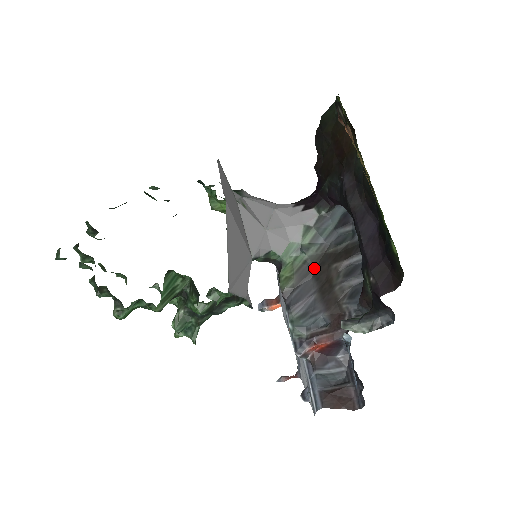
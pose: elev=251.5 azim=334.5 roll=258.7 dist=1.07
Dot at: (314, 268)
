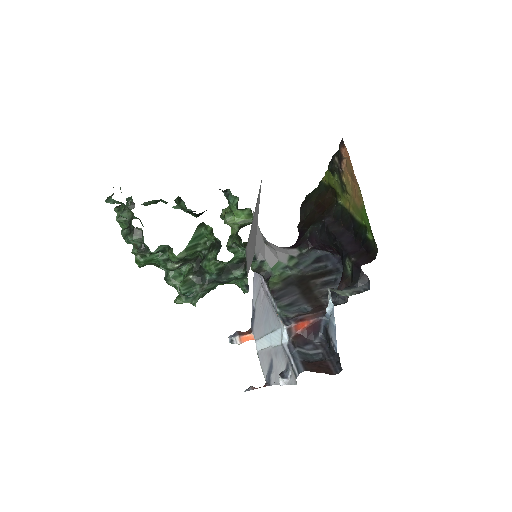
Dot at: (296, 281)
